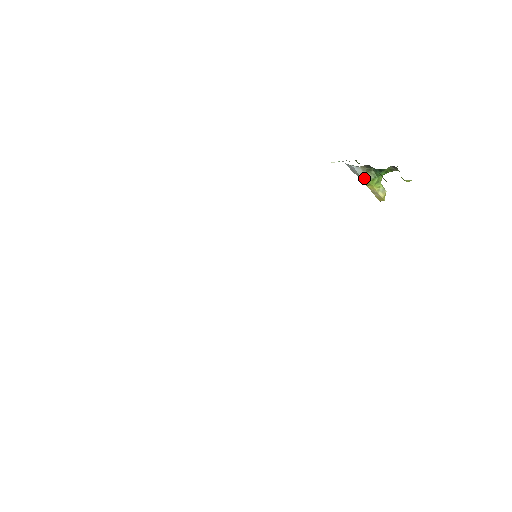
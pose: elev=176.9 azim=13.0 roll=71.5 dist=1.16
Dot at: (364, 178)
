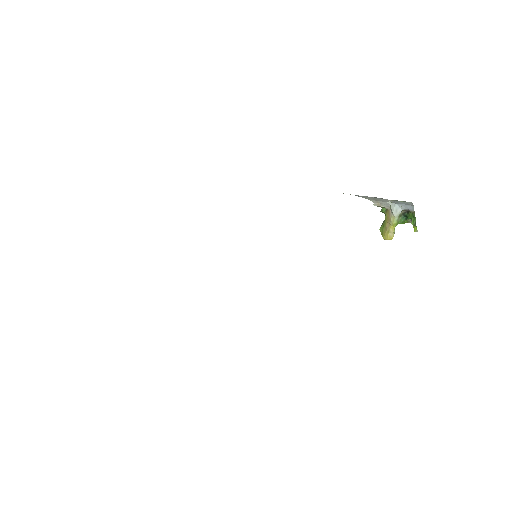
Dot at: (397, 219)
